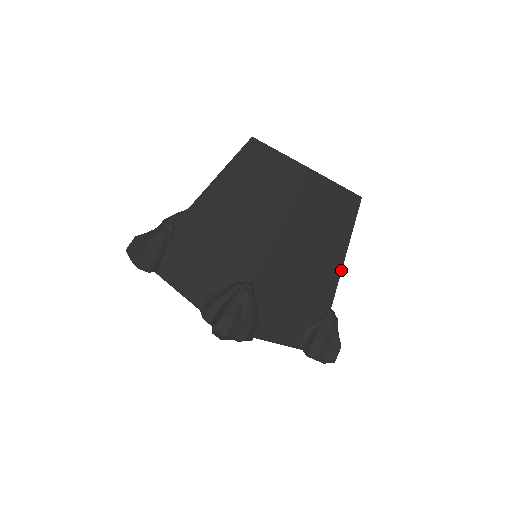
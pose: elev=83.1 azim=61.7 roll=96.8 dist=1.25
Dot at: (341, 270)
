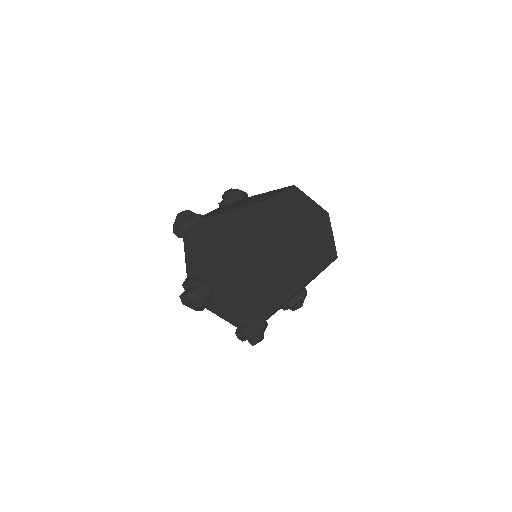
Dot at: (280, 306)
